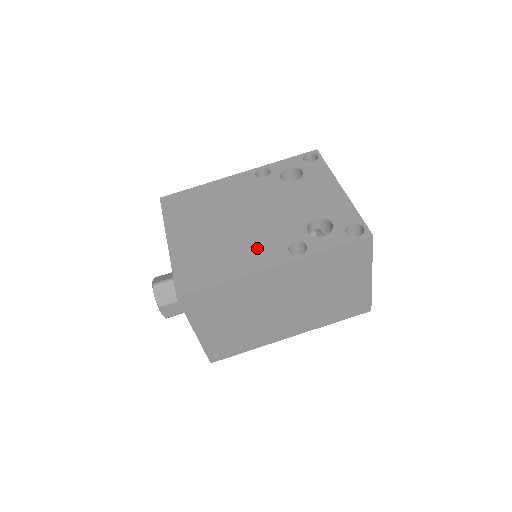
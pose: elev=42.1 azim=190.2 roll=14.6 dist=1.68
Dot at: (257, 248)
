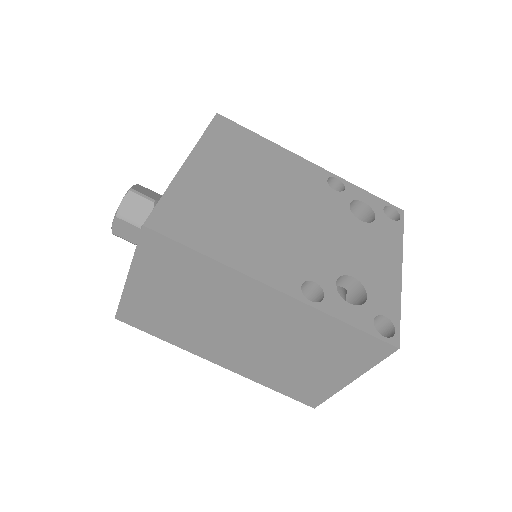
Dot at: (272, 252)
